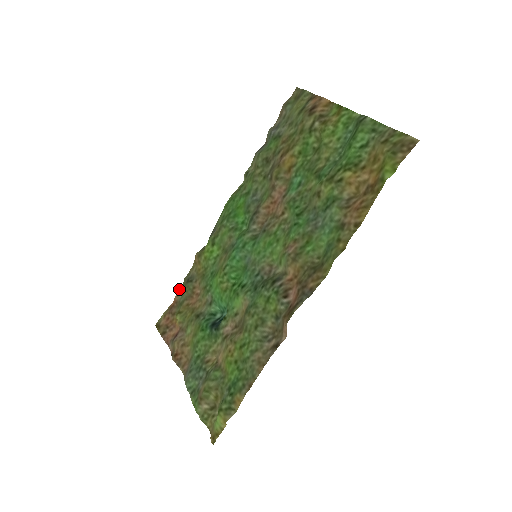
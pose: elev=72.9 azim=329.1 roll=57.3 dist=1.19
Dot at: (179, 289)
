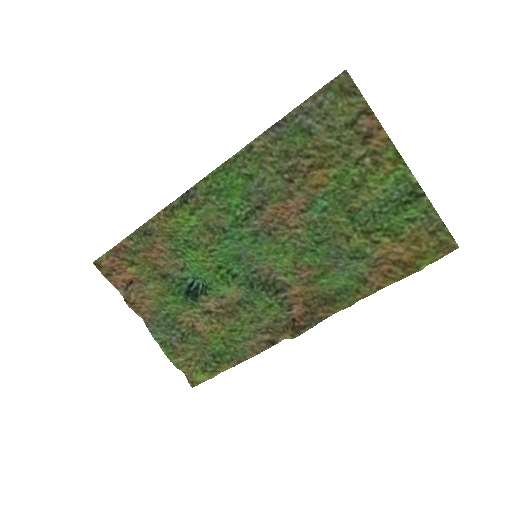
Dot at: (129, 235)
